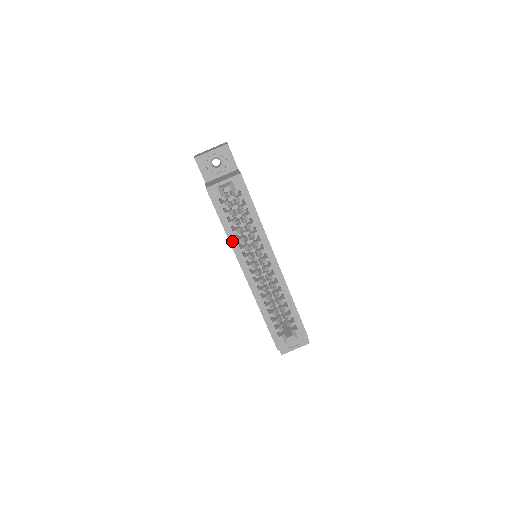
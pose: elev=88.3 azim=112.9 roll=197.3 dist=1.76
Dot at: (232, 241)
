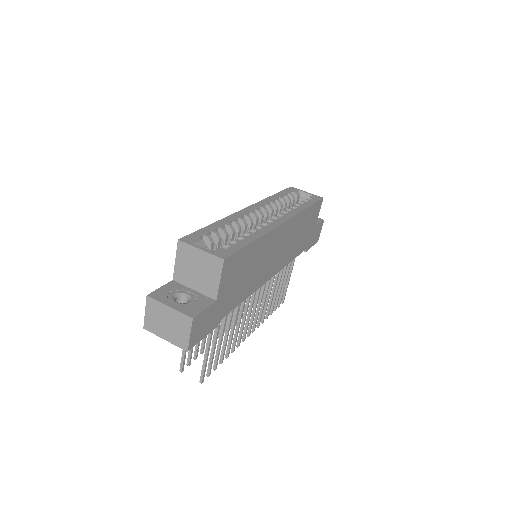
Dot at: (268, 199)
